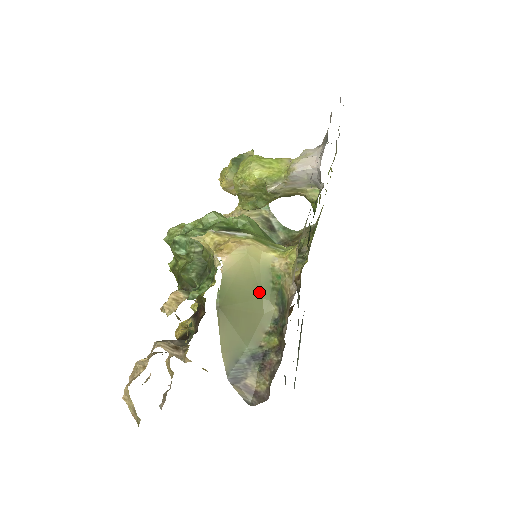
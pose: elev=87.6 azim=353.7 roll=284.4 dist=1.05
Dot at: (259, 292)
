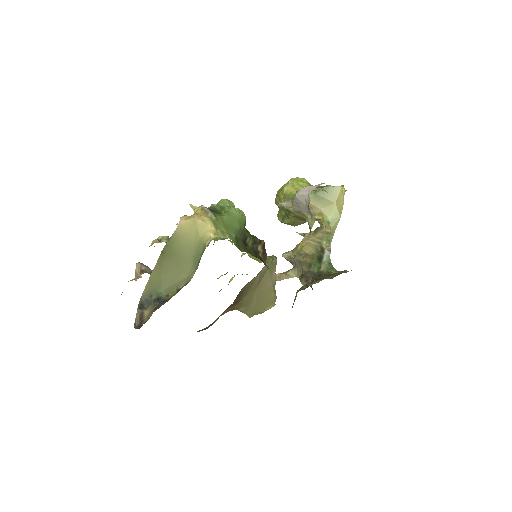
Dot at: (192, 259)
